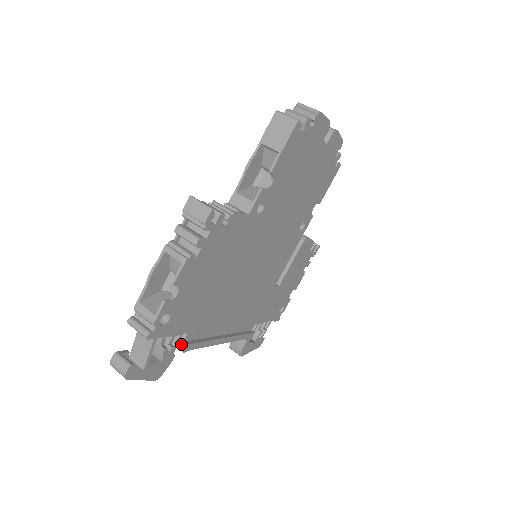
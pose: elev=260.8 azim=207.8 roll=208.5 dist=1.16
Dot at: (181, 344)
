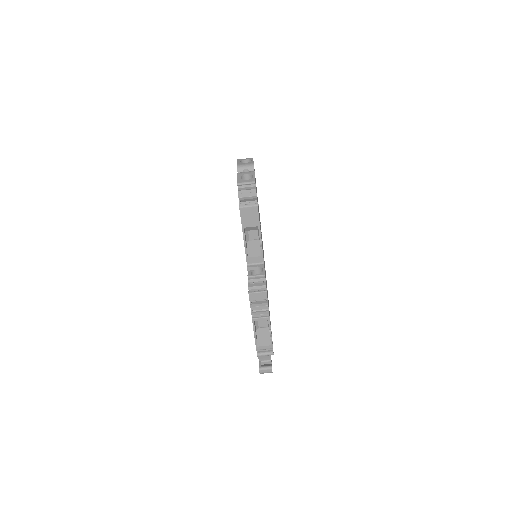
Dot at: occluded
